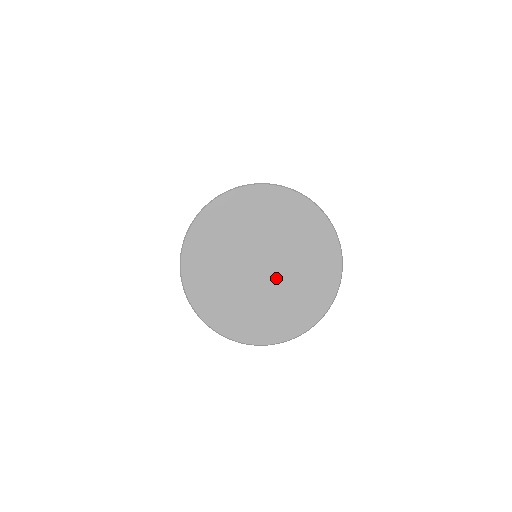
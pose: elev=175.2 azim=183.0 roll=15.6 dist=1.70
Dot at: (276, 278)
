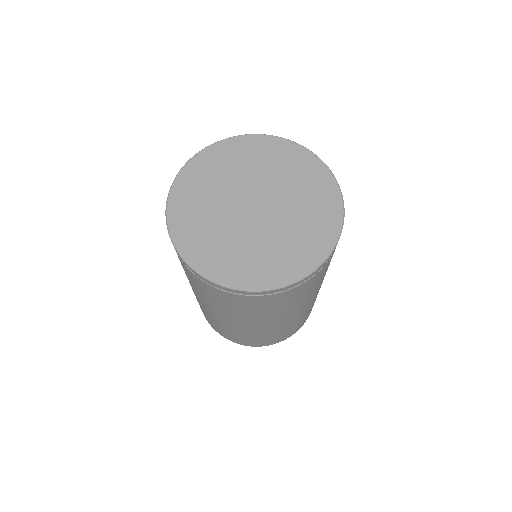
Dot at: (260, 224)
